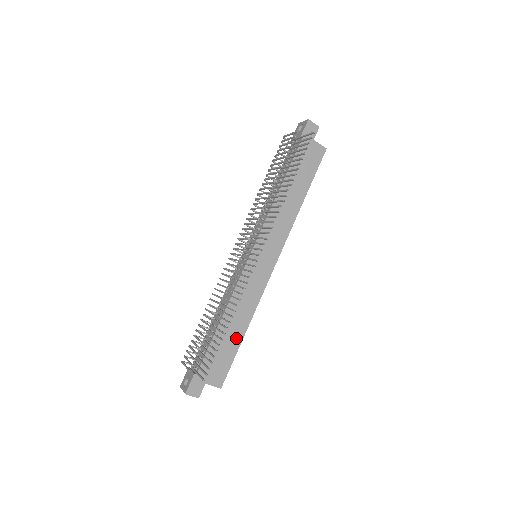
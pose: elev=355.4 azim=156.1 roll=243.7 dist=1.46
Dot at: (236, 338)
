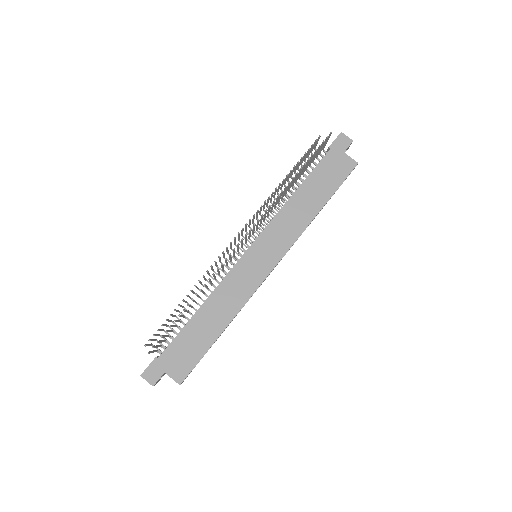
Dot at: (211, 334)
